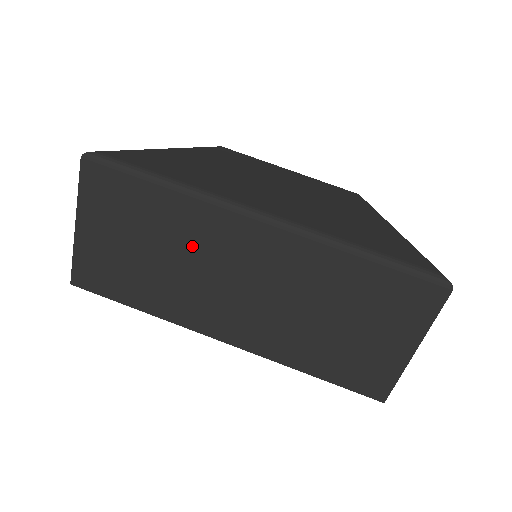
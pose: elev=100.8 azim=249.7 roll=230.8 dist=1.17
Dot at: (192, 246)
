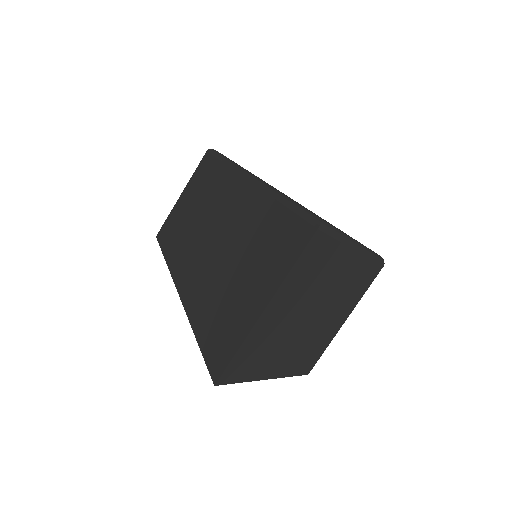
Dot at: (209, 202)
